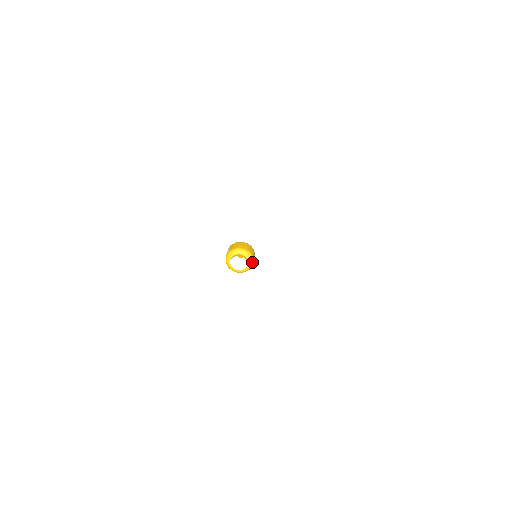
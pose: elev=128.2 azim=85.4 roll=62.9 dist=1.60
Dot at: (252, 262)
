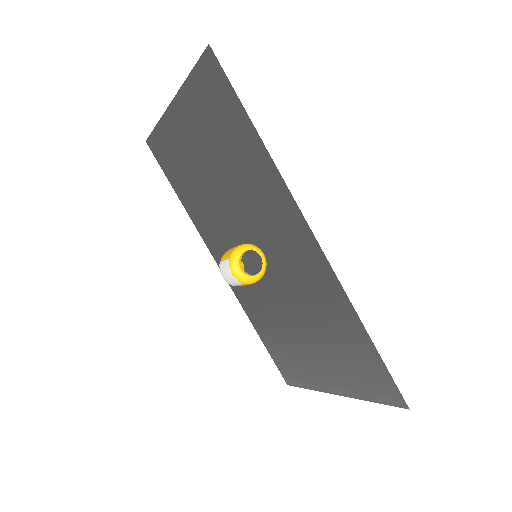
Dot at: (263, 254)
